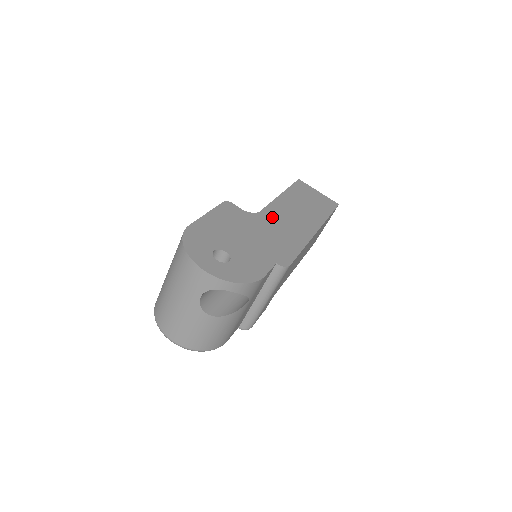
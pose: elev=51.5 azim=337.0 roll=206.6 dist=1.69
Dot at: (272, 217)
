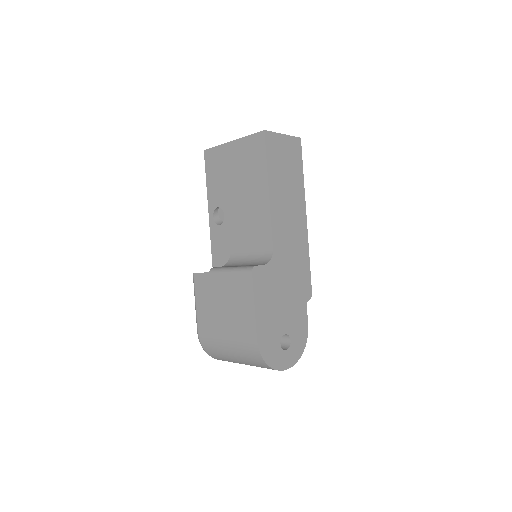
Dot at: (281, 244)
